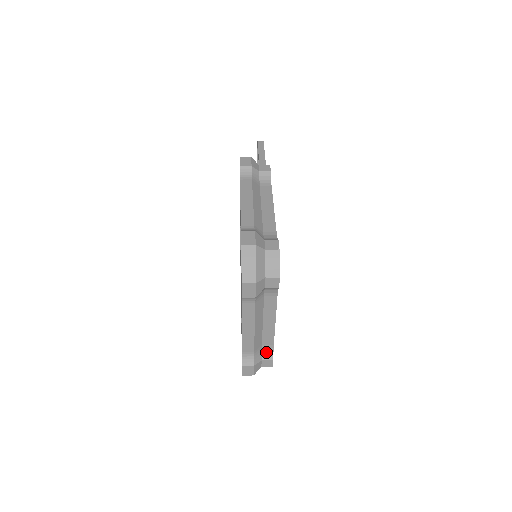
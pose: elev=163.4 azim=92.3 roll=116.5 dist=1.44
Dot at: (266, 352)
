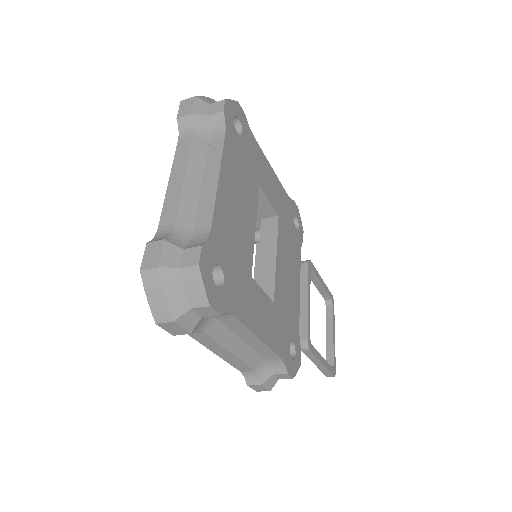
Dot at: (196, 241)
